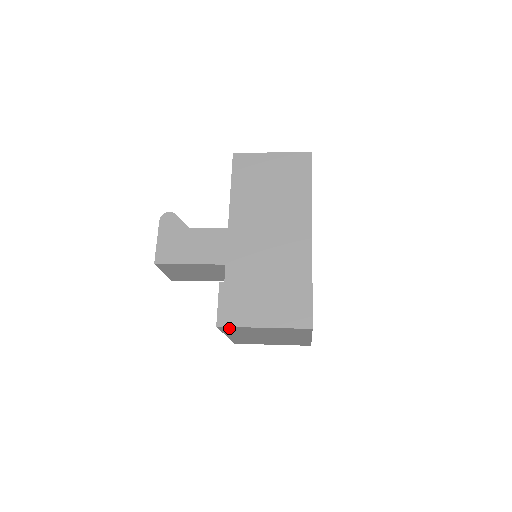
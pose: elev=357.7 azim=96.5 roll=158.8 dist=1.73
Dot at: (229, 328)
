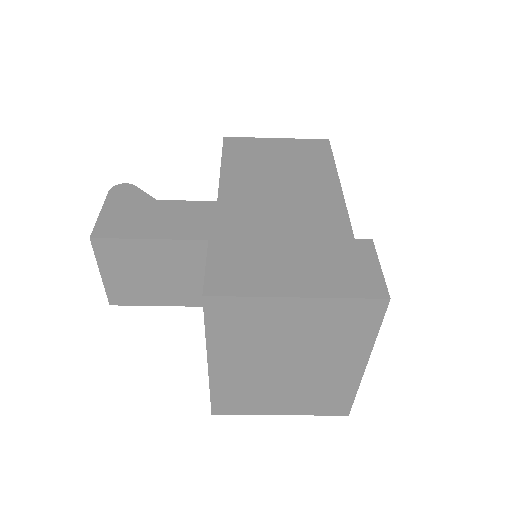
Dot at: (226, 307)
